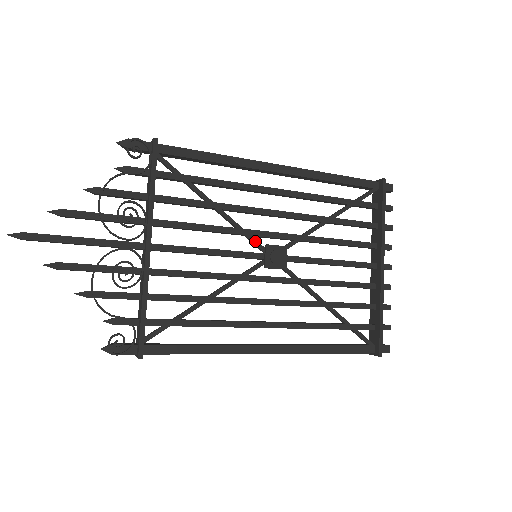
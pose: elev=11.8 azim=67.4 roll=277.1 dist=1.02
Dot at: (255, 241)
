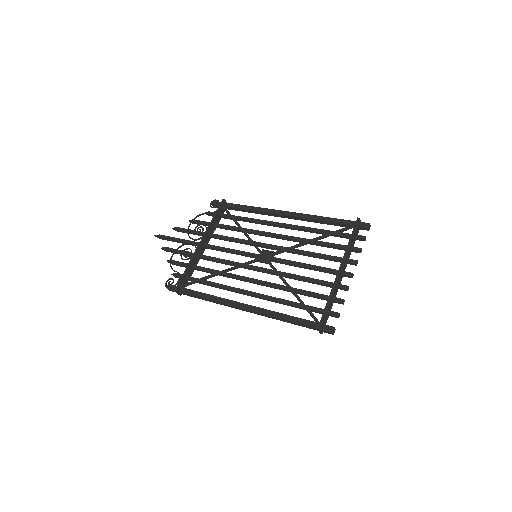
Dot at: (257, 248)
